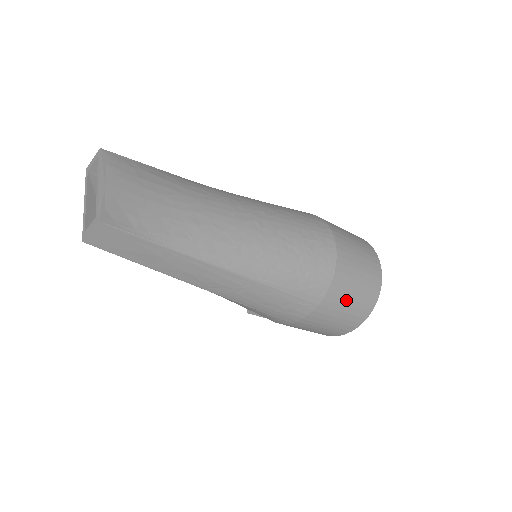
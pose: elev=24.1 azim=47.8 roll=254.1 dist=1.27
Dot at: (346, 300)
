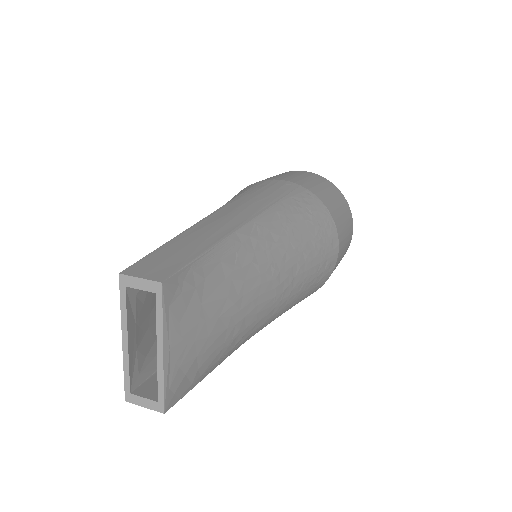
Dot at: occluded
